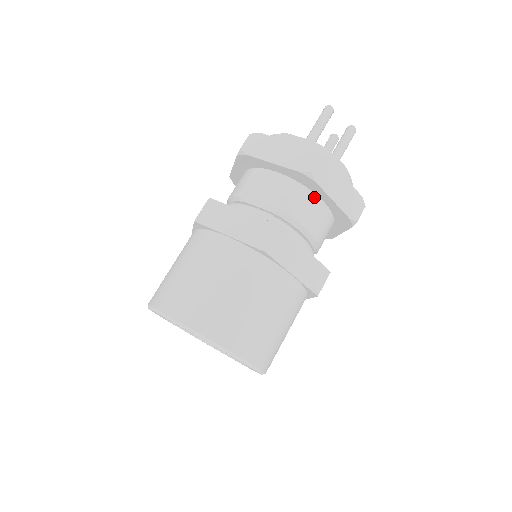
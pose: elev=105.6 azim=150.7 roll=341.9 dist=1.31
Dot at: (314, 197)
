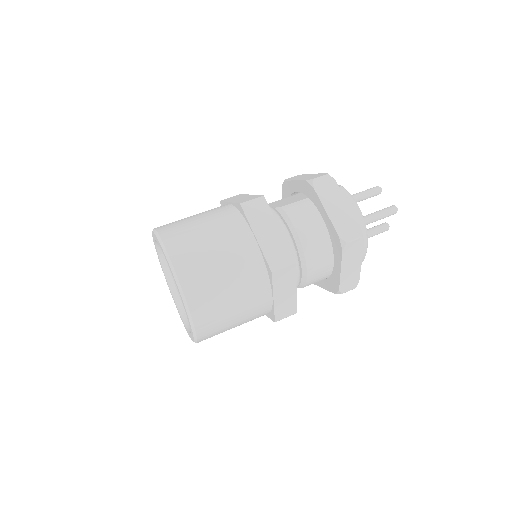
Dot at: (314, 209)
